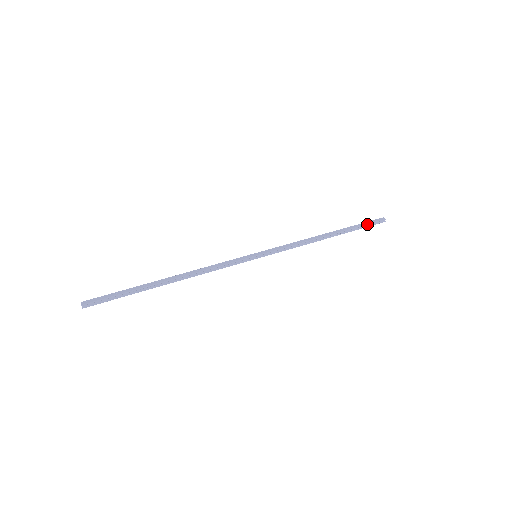
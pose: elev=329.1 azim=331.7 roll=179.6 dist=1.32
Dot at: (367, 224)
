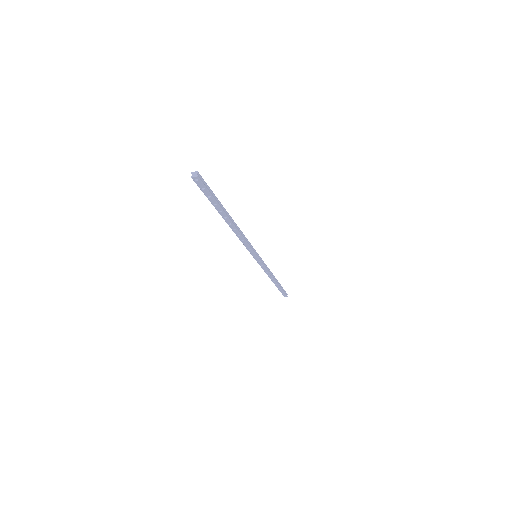
Dot at: occluded
